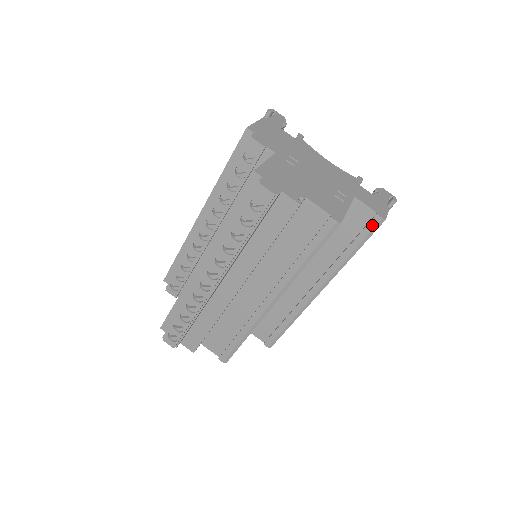
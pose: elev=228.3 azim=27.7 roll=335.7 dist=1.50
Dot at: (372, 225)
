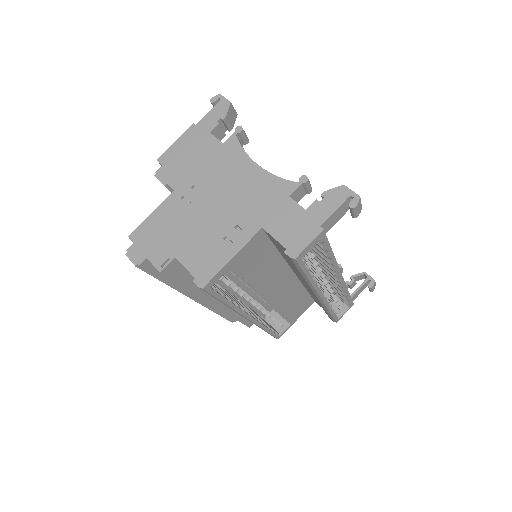
Dot at: (291, 260)
